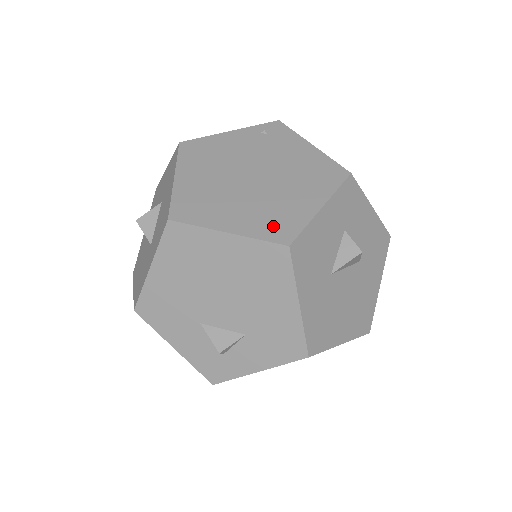
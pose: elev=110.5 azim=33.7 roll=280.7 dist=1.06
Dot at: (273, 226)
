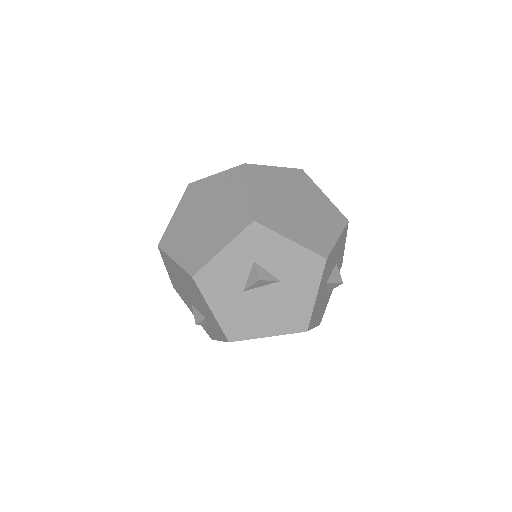
Dot at: (193, 260)
